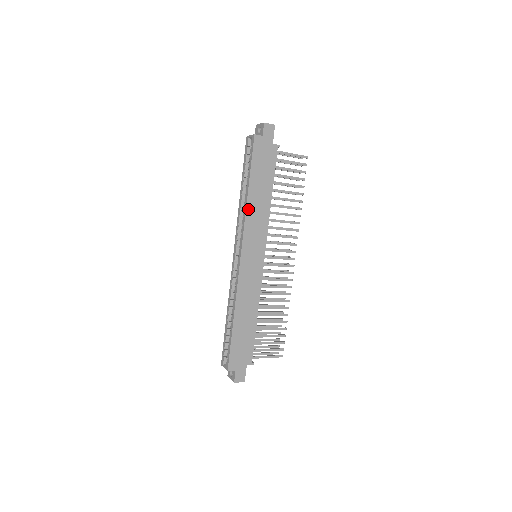
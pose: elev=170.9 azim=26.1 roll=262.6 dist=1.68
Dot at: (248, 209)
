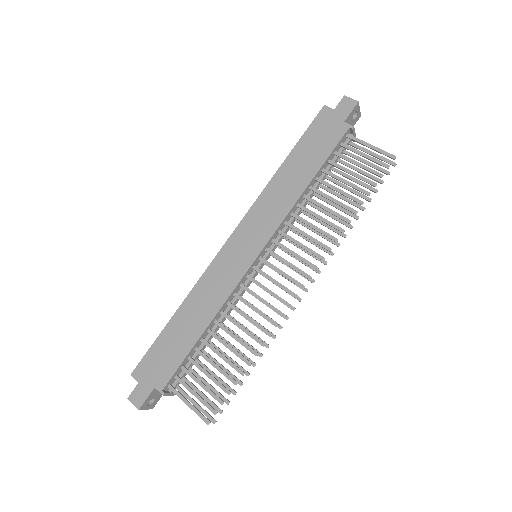
Dot at: (270, 186)
